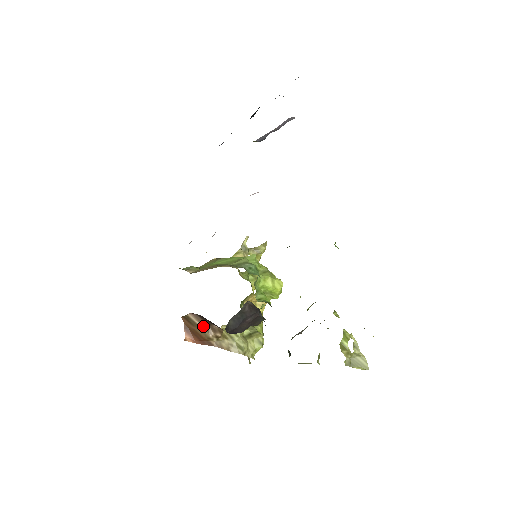
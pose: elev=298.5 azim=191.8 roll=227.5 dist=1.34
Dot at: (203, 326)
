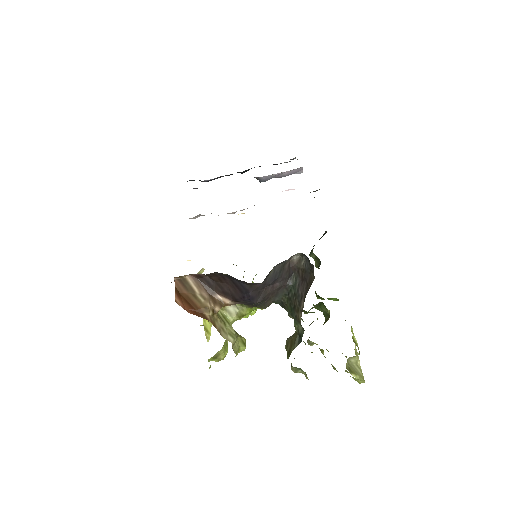
Dot at: (201, 294)
